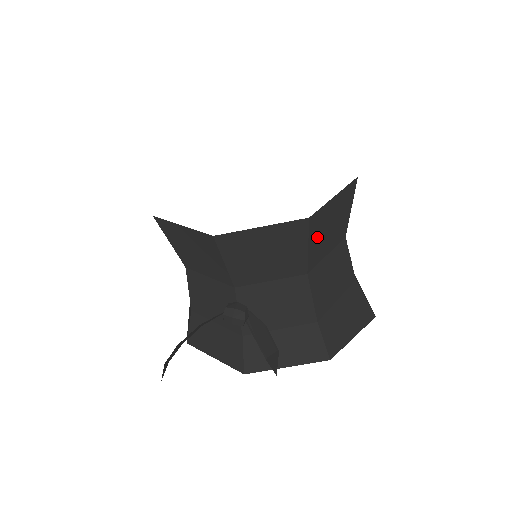
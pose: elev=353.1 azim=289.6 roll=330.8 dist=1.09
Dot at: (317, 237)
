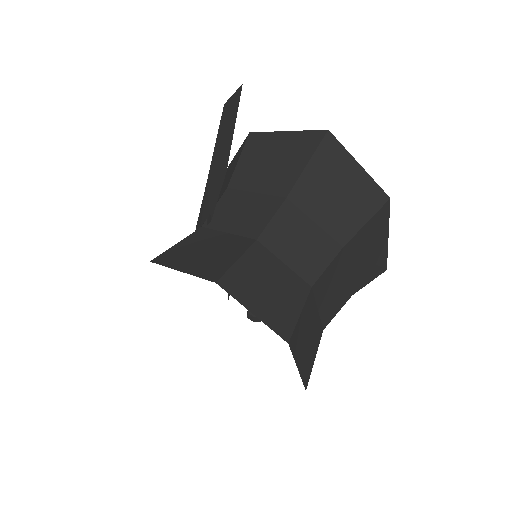
Dot at: occluded
